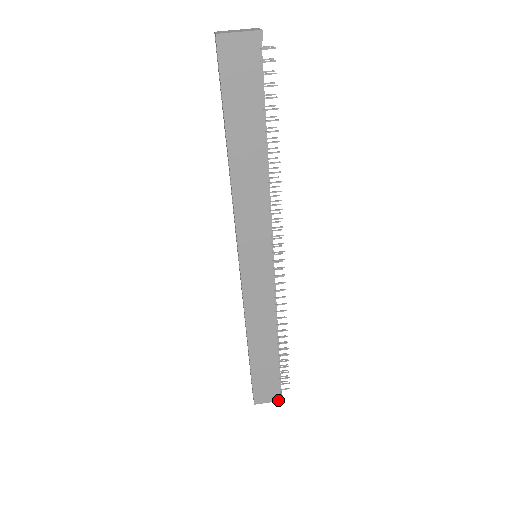
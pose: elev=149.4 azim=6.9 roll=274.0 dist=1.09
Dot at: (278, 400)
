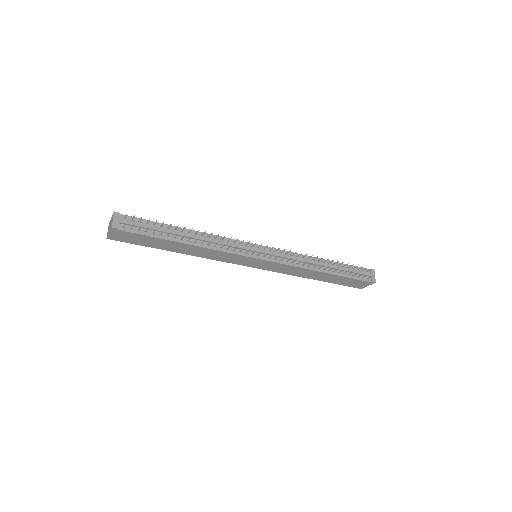
Dot at: (372, 283)
